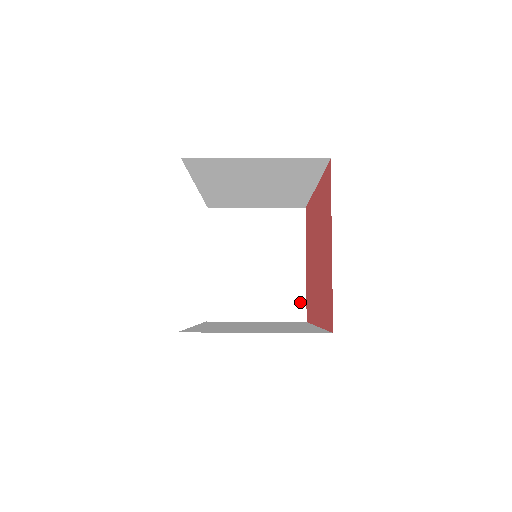
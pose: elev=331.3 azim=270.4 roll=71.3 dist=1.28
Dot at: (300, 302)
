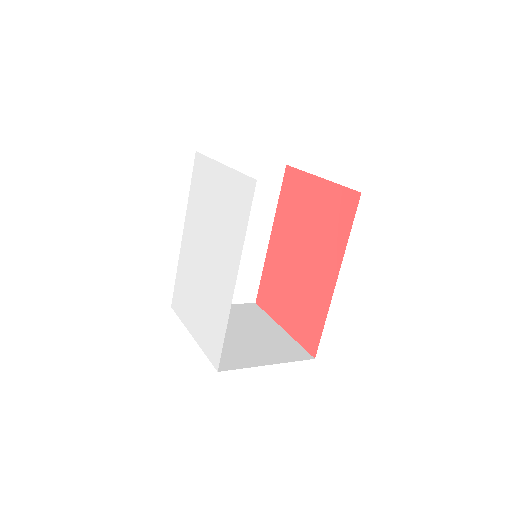
Dot at: (298, 348)
